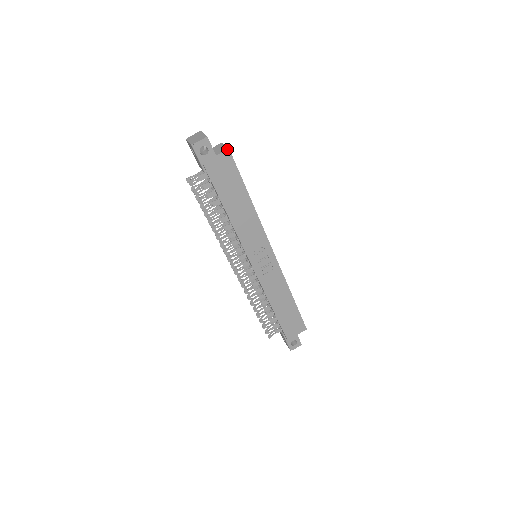
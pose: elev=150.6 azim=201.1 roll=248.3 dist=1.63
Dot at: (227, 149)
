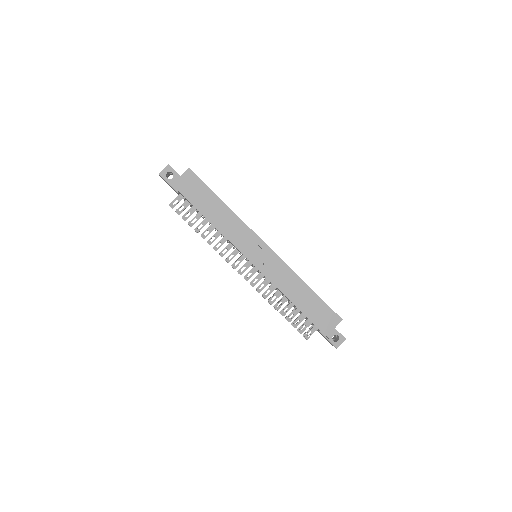
Dot at: (188, 169)
